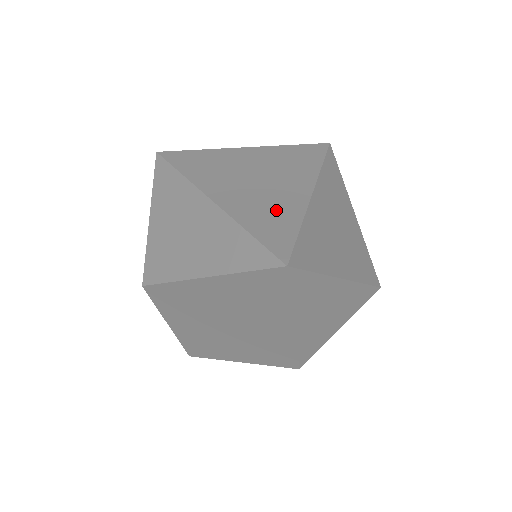
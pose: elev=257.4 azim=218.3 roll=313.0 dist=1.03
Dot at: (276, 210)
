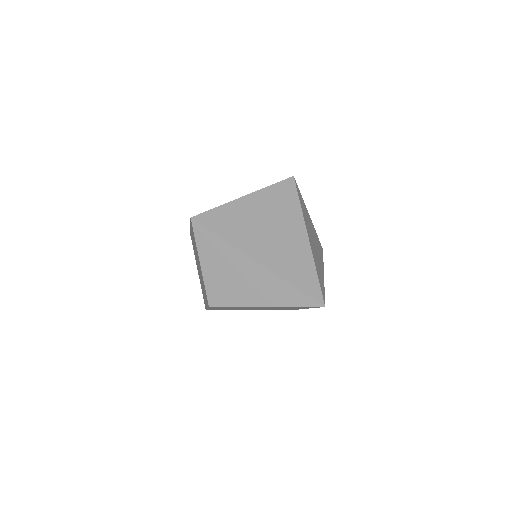
Dot at: (299, 262)
